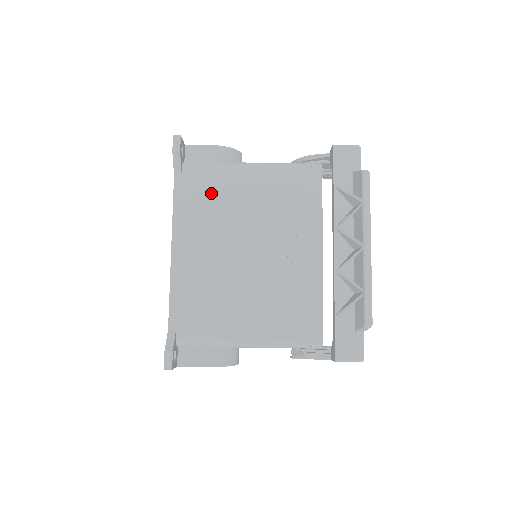
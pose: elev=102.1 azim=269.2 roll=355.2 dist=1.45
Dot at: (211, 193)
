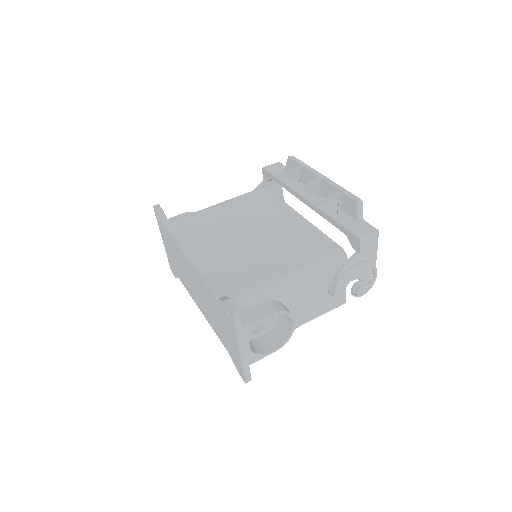
Dot at: (198, 224)
